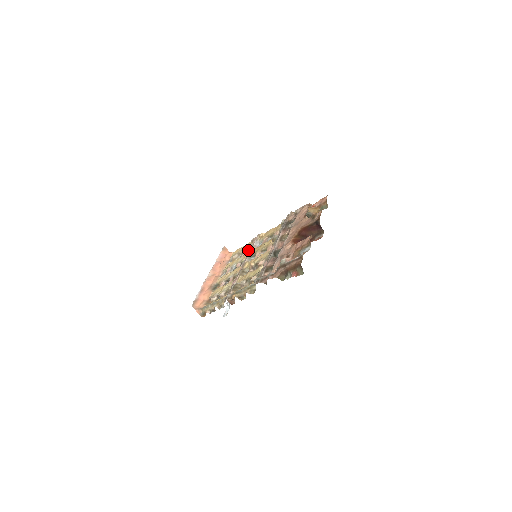
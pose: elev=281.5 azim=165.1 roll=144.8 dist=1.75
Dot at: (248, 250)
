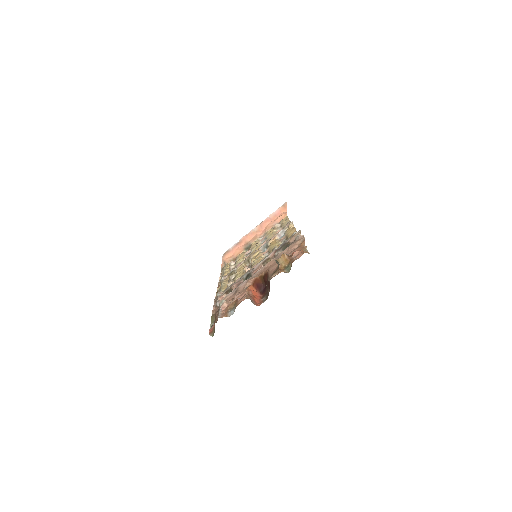
Dot at: occluded
